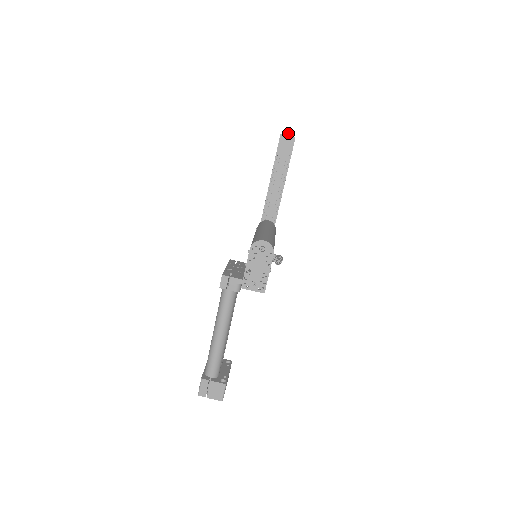
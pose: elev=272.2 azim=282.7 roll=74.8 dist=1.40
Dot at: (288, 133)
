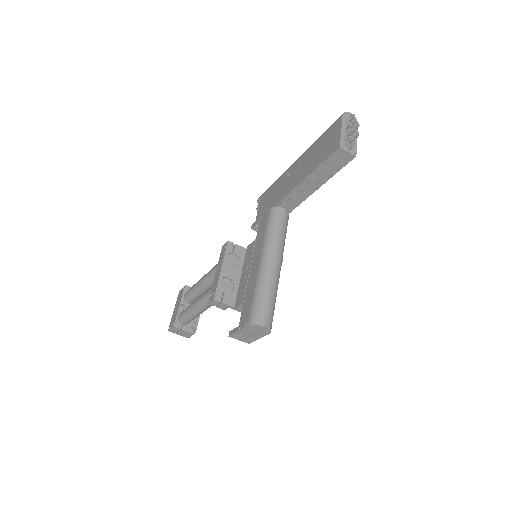
Dot at: (350, 146)
